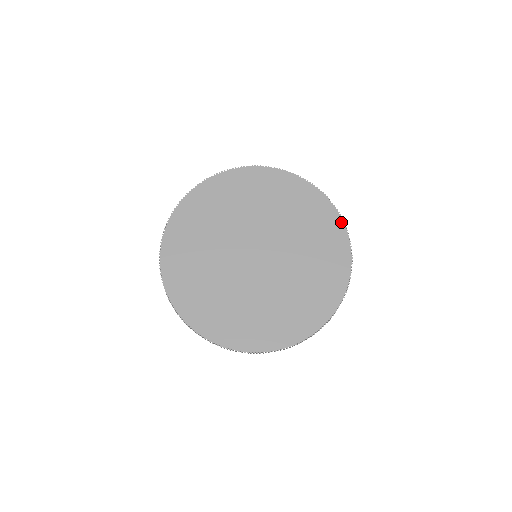
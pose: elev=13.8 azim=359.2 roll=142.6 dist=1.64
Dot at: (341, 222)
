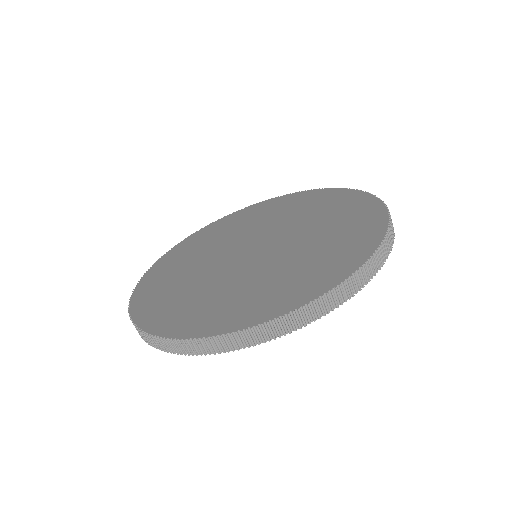
Dot at: (381, 235)
